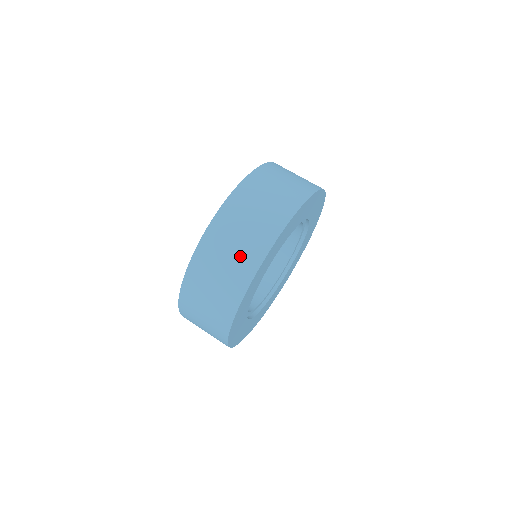
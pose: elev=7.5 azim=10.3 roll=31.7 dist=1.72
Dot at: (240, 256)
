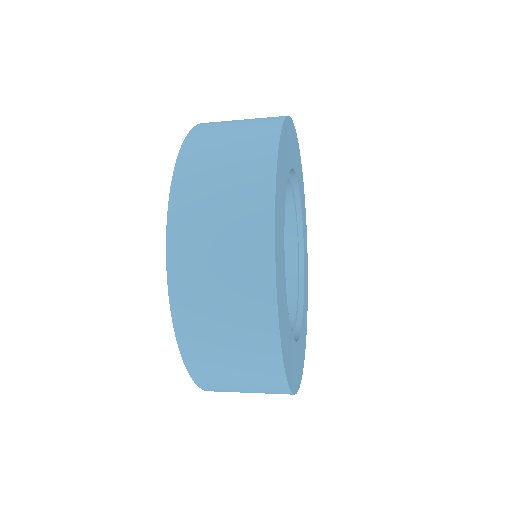
Dot at: (237, 220)
